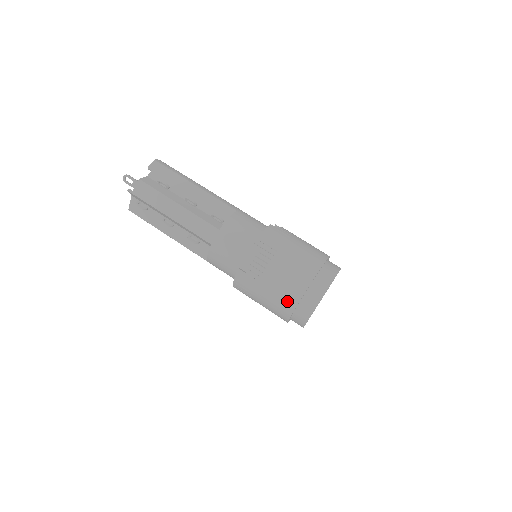
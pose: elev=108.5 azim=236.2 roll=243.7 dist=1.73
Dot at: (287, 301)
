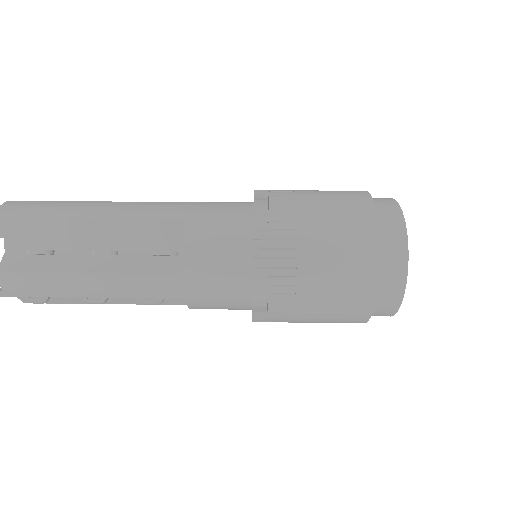
Dot at: (353, 315)
